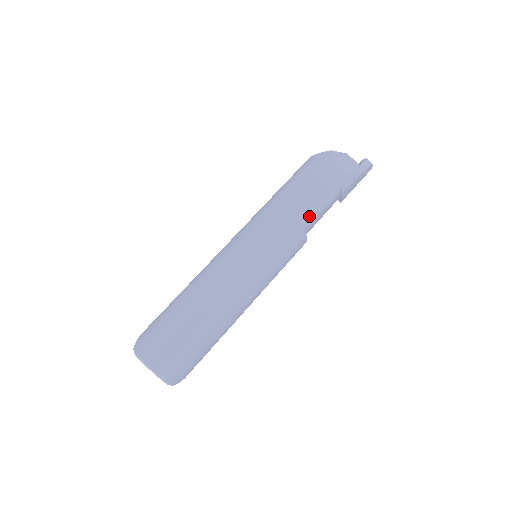
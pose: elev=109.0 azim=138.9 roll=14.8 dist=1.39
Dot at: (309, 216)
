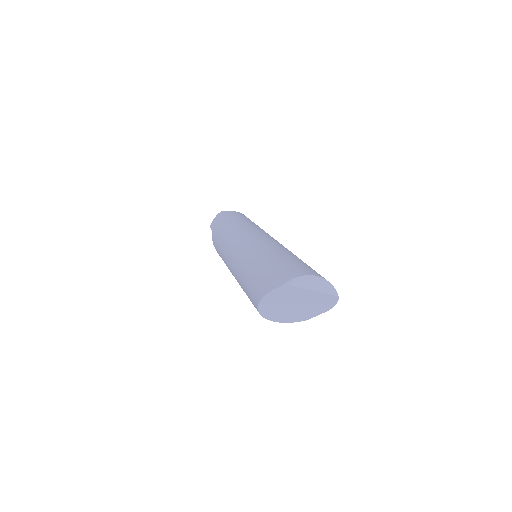
Dot at: (257, 225)
